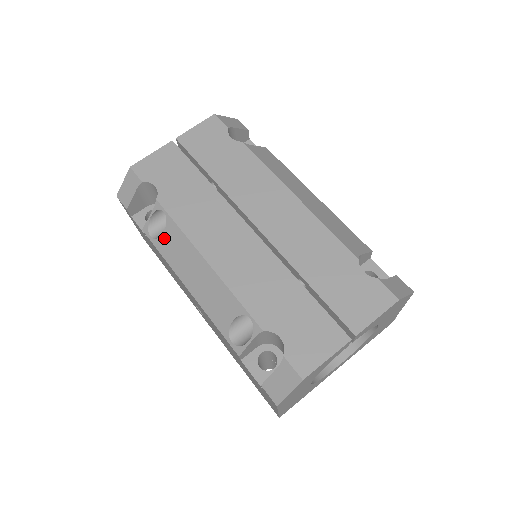
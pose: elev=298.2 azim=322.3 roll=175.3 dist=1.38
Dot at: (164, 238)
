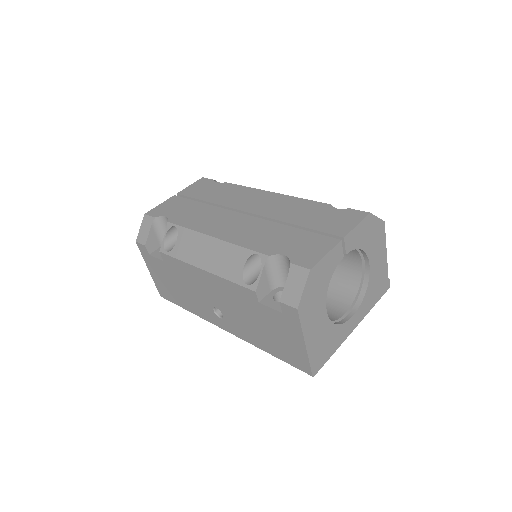
Dot at: (178, 245)
